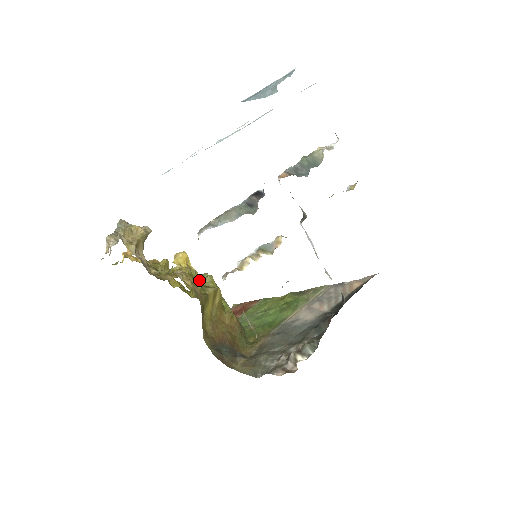
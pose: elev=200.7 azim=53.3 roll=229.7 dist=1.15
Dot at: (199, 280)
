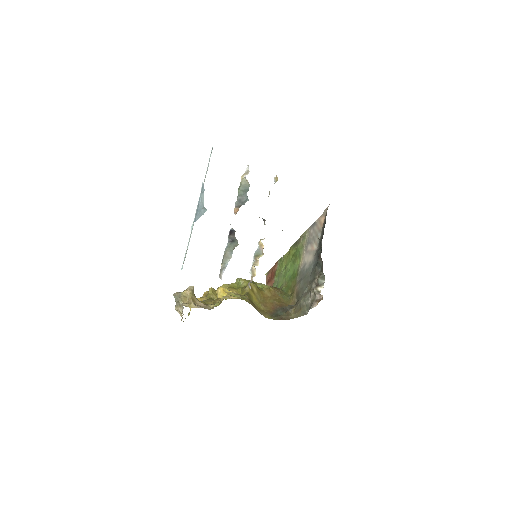
Dot at: (238, 296)
